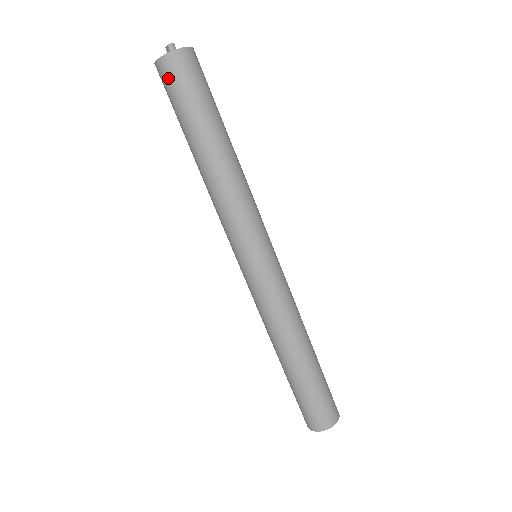
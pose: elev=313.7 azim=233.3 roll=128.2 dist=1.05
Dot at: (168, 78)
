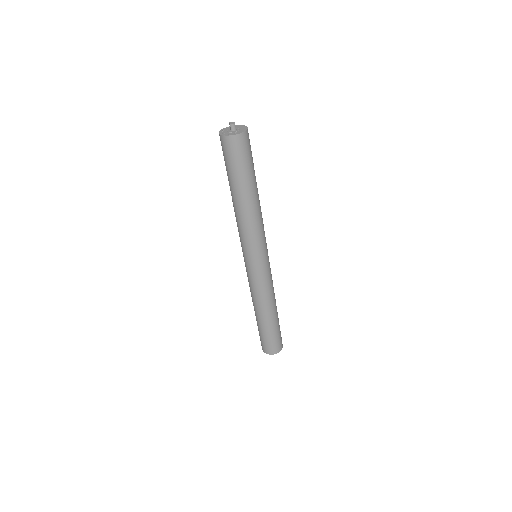
Dot at: (224, 148)
